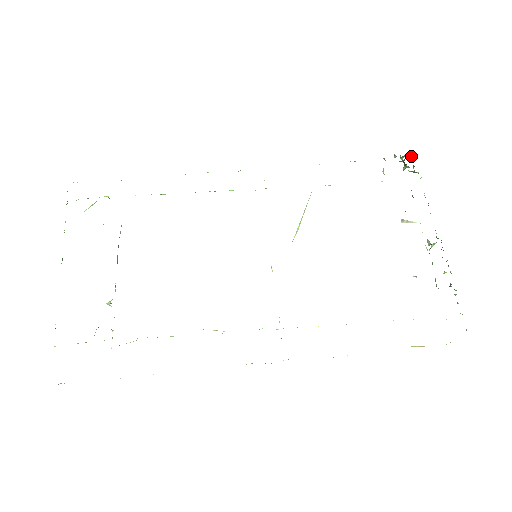
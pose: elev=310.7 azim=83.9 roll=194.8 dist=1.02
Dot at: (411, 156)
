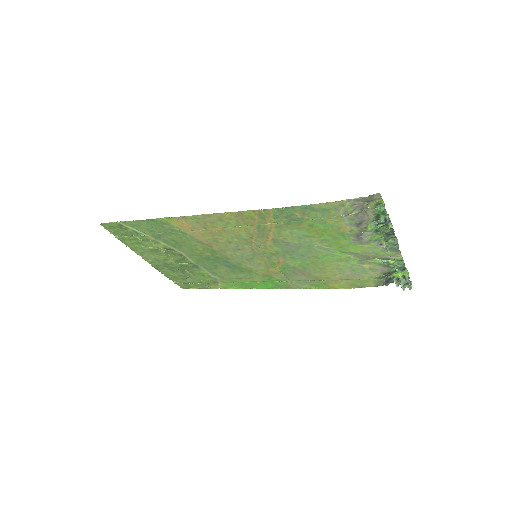
Dot at: (411, 286)
